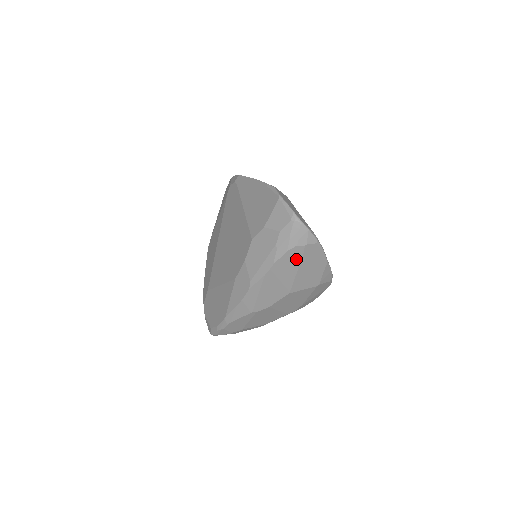
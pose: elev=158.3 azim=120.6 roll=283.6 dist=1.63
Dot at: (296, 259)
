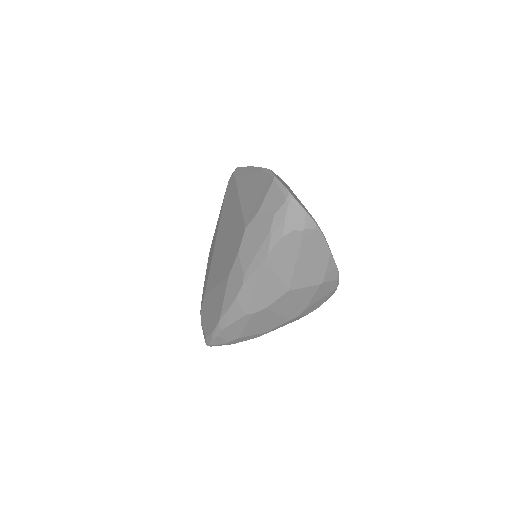
Dot at: (293, 248)
